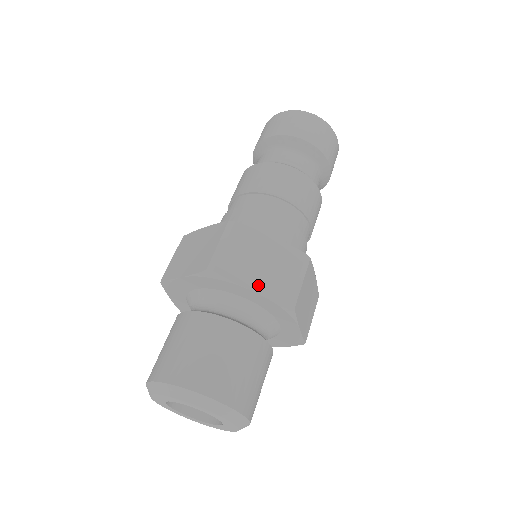
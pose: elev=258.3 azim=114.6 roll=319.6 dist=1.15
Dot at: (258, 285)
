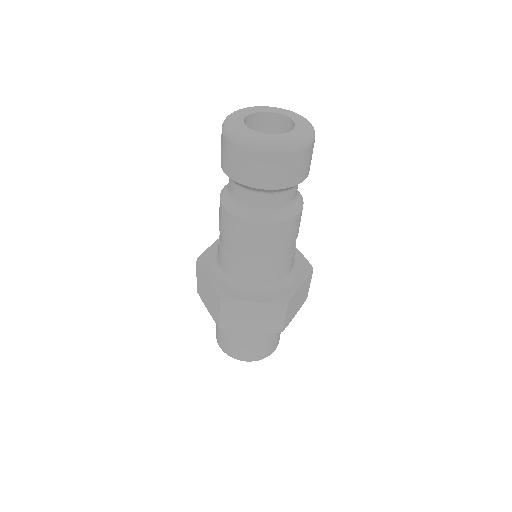
Dot at: (254, 329)
